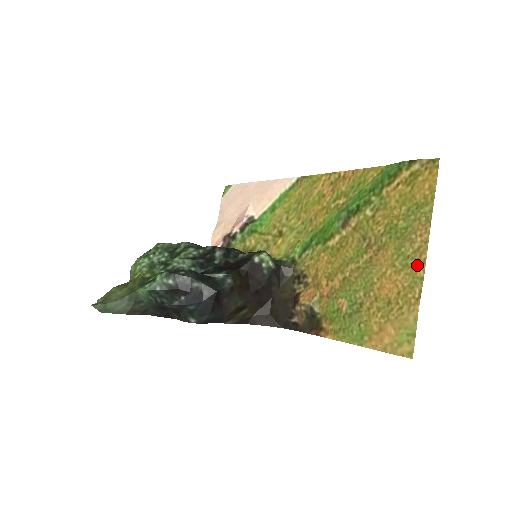
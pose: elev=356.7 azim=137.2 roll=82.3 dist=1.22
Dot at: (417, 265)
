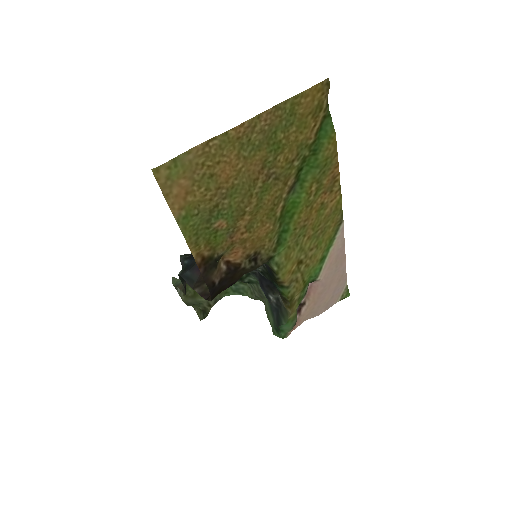
Dot at: (240, 134)
